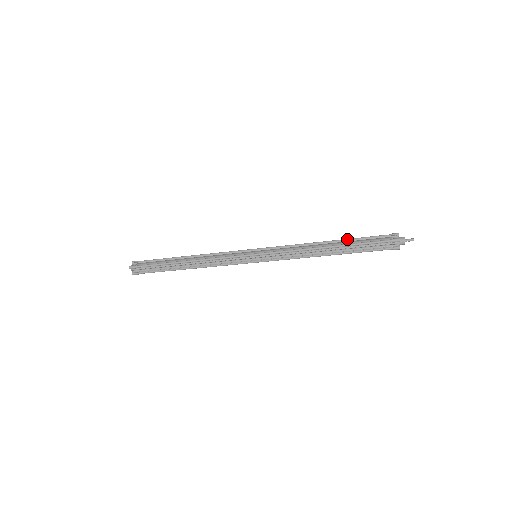
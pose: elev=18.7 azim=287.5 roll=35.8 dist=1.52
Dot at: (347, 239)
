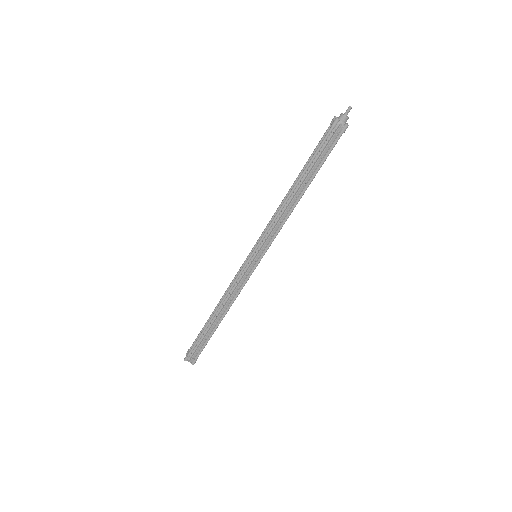
Dot at: (303, 167)
